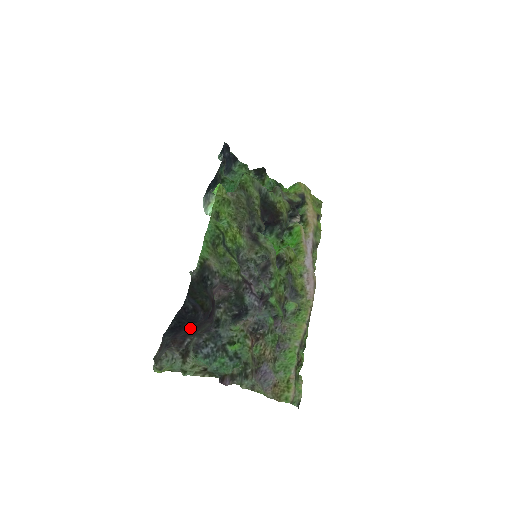
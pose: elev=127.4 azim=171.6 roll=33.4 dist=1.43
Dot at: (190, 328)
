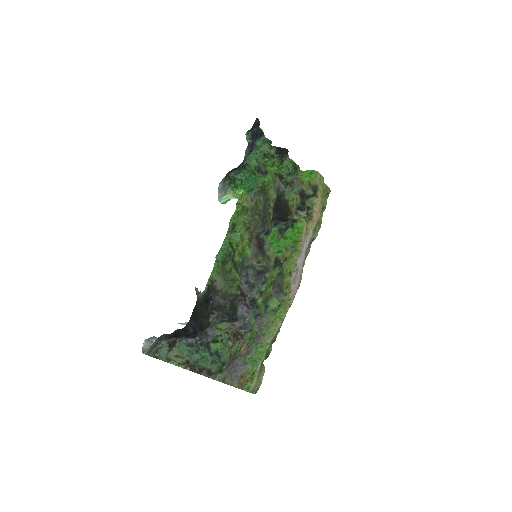
Dot at: occluded
